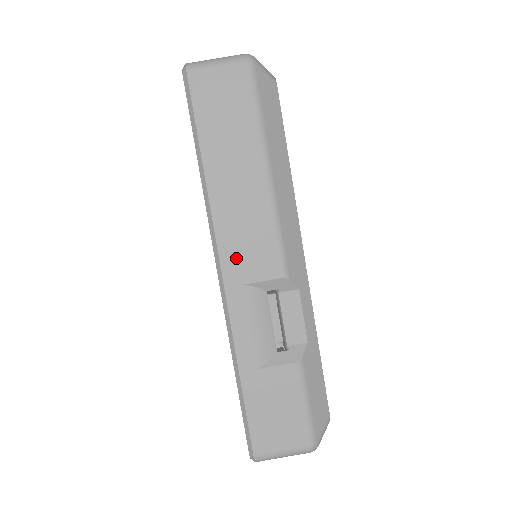
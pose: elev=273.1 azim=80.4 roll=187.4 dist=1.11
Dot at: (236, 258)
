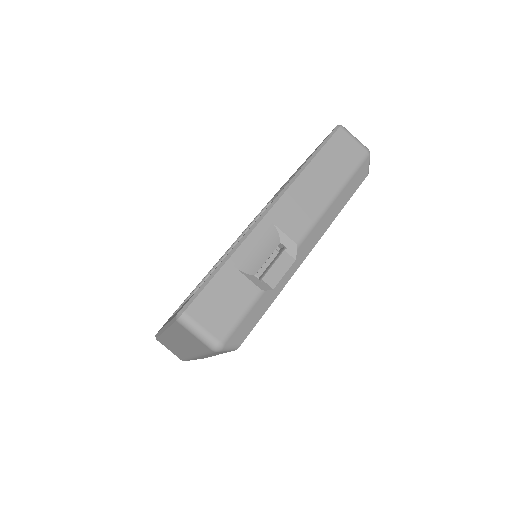
Dot at: (284, 211)
